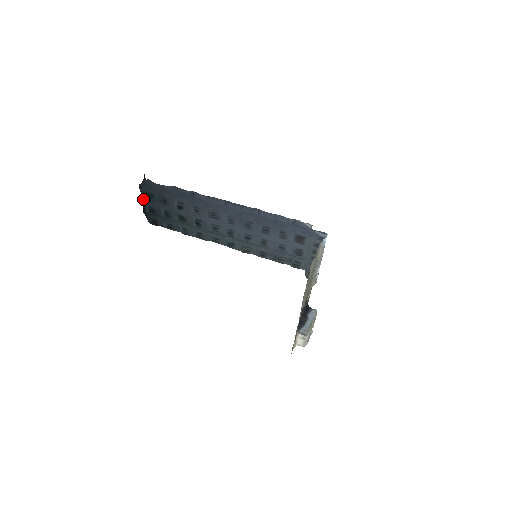
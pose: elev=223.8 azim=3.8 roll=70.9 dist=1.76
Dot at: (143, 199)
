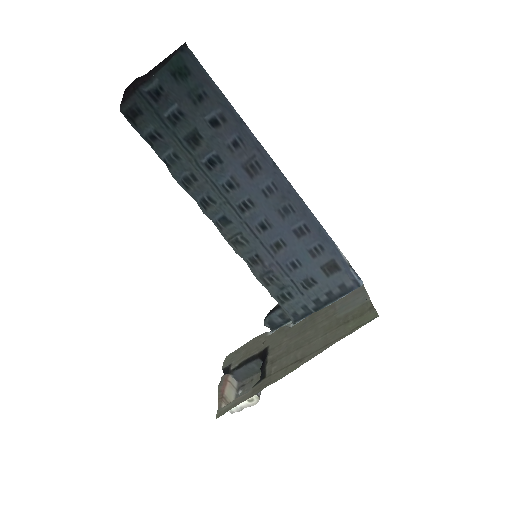
Dot at: (164, 68)
